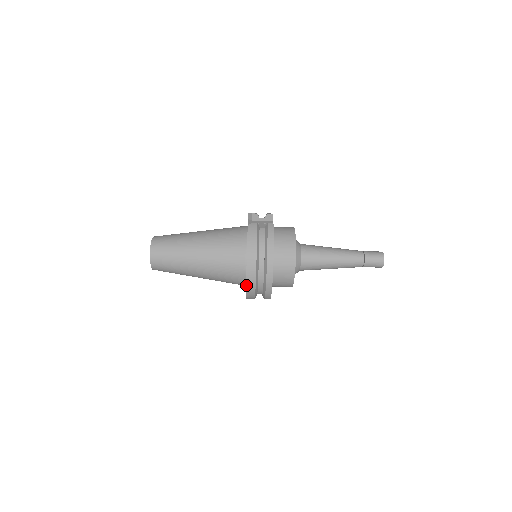
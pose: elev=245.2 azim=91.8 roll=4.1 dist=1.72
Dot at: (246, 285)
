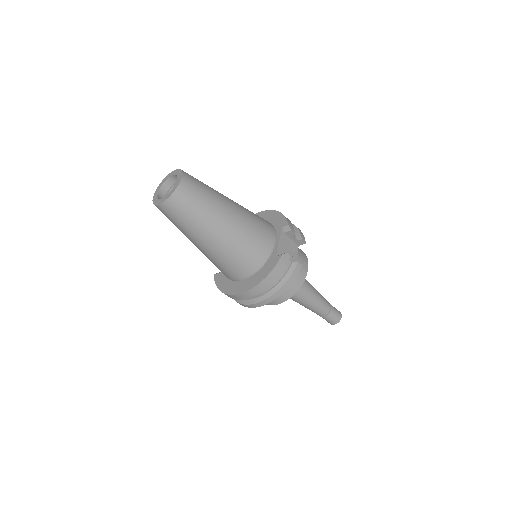
Dot at: (232, 295)
